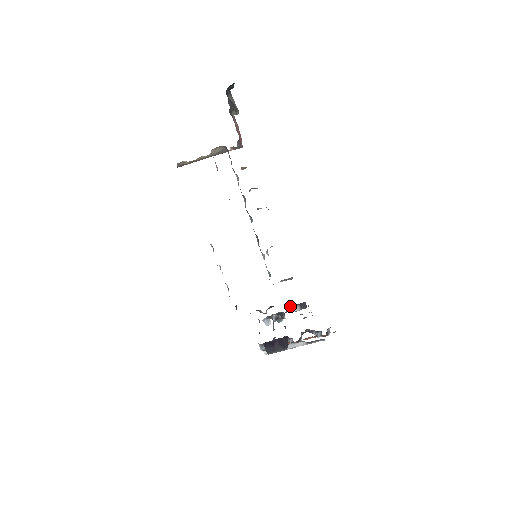
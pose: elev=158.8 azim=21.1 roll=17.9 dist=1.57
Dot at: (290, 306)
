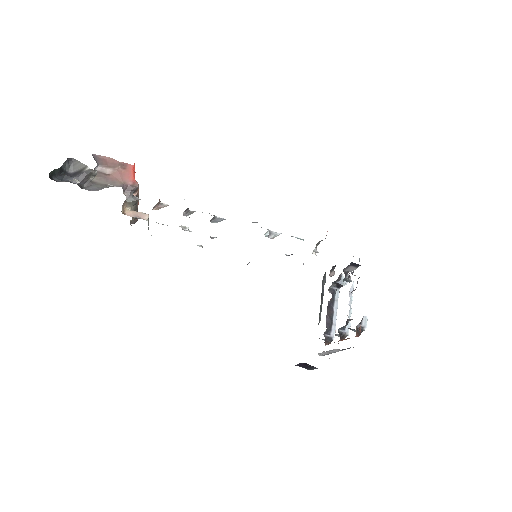
Dot at: occluded
